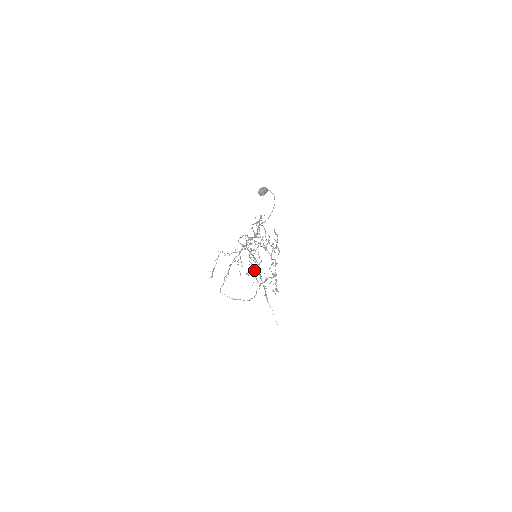
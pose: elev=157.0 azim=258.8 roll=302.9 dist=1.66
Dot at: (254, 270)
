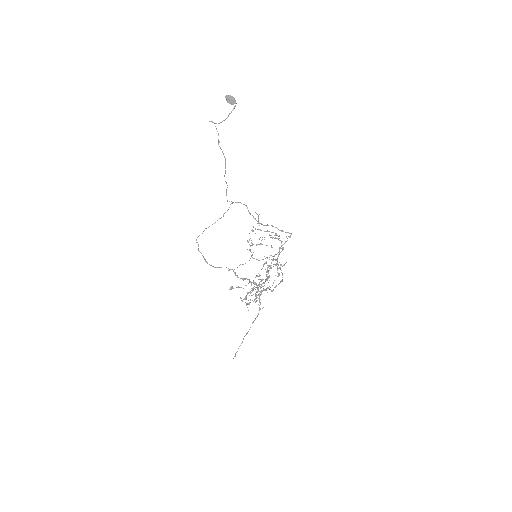
Dot at: occluded
